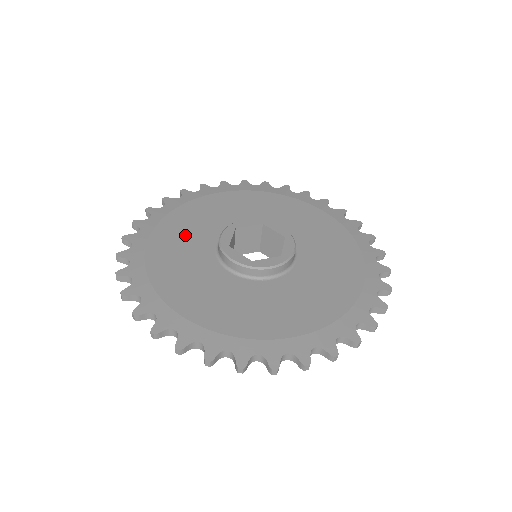
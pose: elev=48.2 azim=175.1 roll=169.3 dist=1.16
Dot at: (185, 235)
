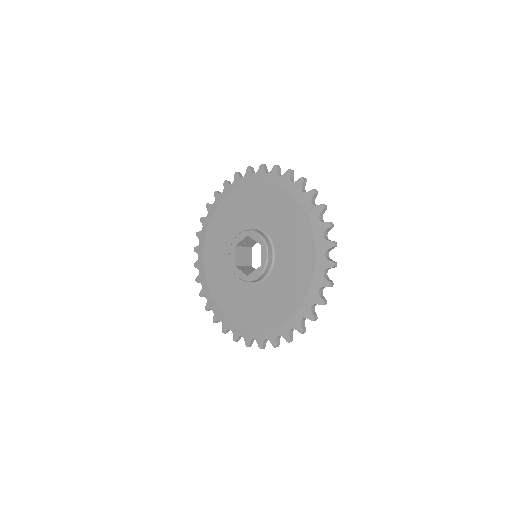
Dot at: (217, 254)
